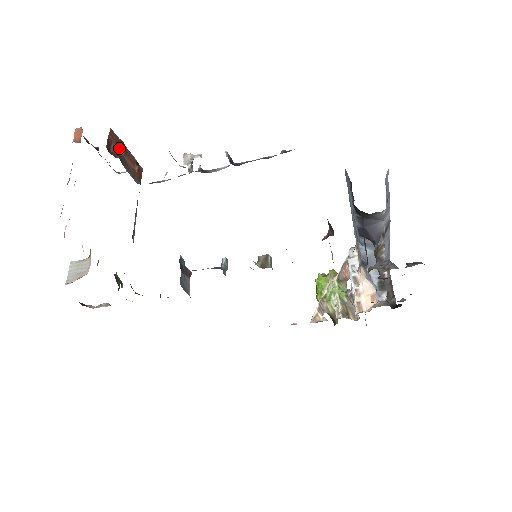
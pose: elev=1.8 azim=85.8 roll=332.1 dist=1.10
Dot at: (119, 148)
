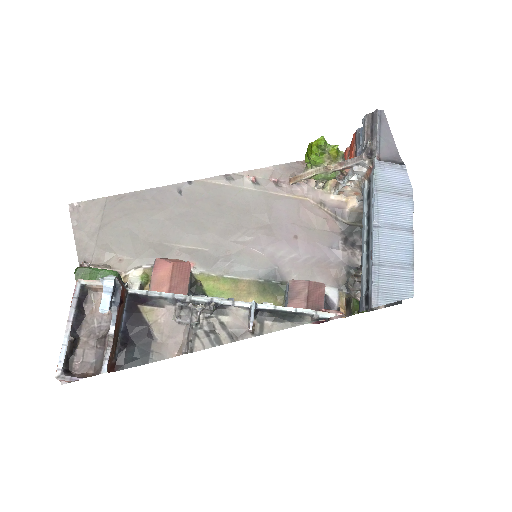
Dot at: (113, 346)
